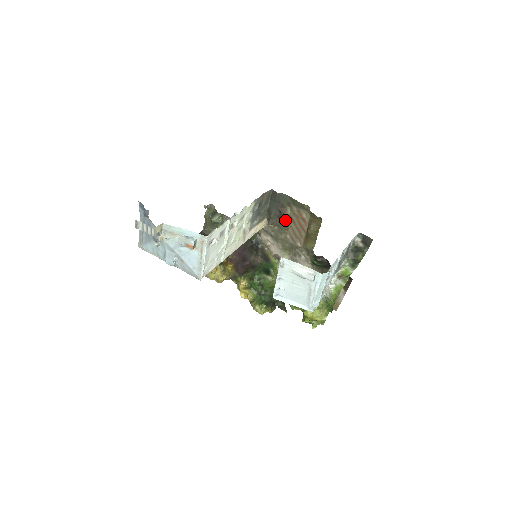
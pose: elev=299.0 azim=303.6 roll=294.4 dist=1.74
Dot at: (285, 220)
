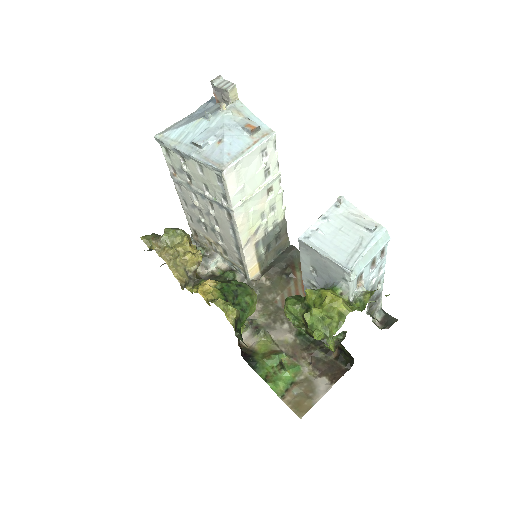
Dot at: (287, 277)
